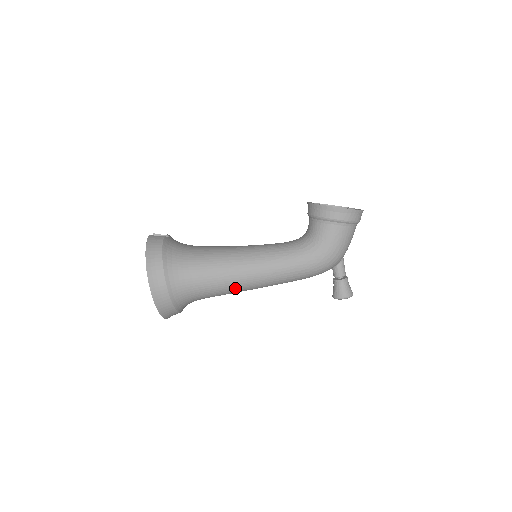
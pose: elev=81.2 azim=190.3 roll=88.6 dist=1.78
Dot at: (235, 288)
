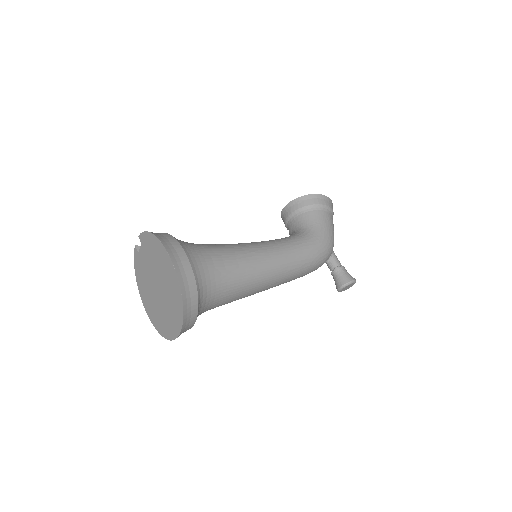
Dot at: (255, 275)
